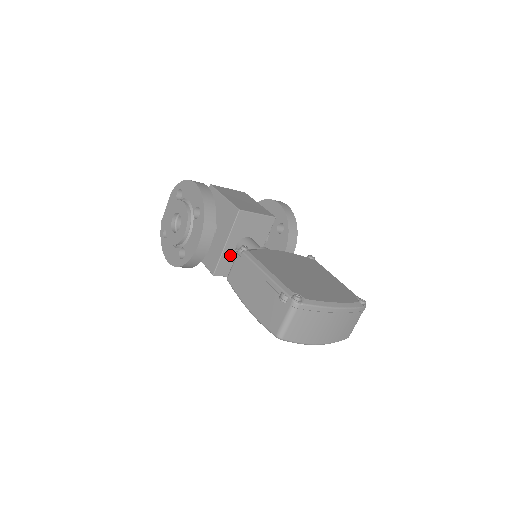
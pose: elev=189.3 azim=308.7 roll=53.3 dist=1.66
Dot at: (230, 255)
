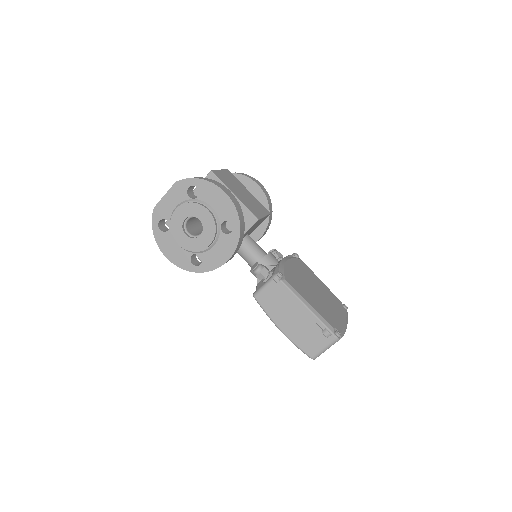
Dot at: (253, 270)
